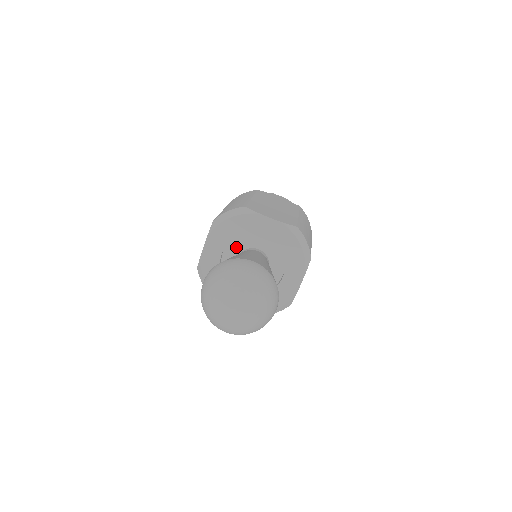
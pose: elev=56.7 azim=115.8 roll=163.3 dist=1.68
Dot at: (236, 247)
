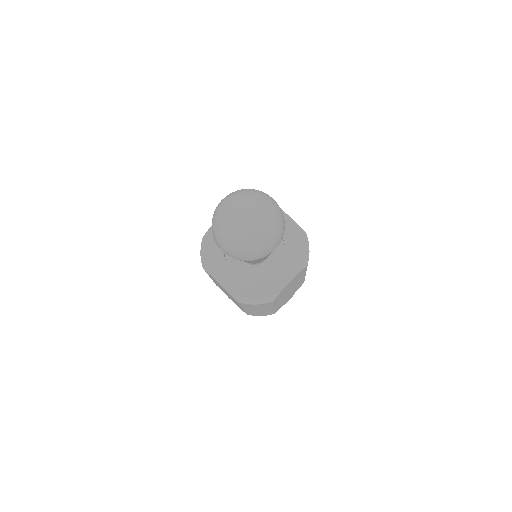
Dot at: occluded
